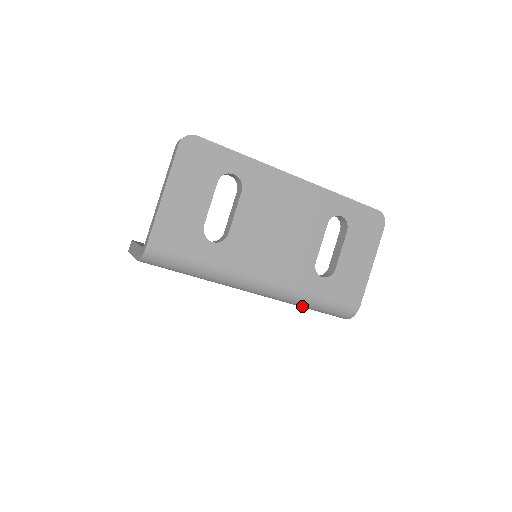
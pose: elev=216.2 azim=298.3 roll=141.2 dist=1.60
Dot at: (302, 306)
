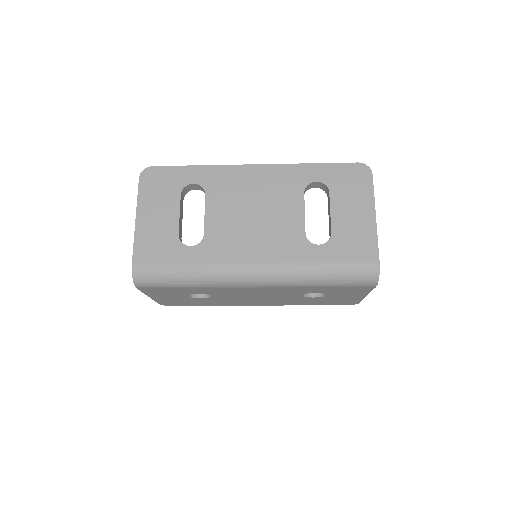
Dot at: (314, 284)
